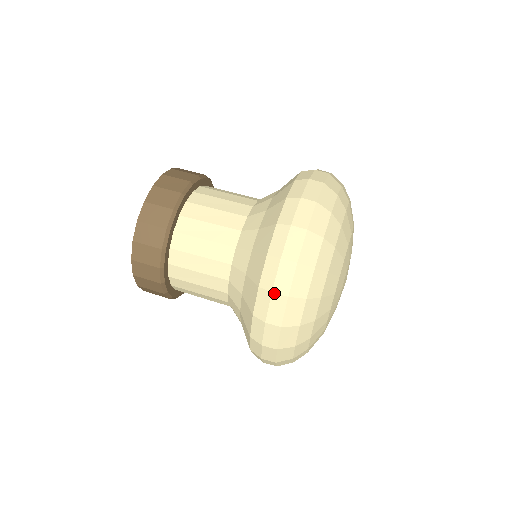
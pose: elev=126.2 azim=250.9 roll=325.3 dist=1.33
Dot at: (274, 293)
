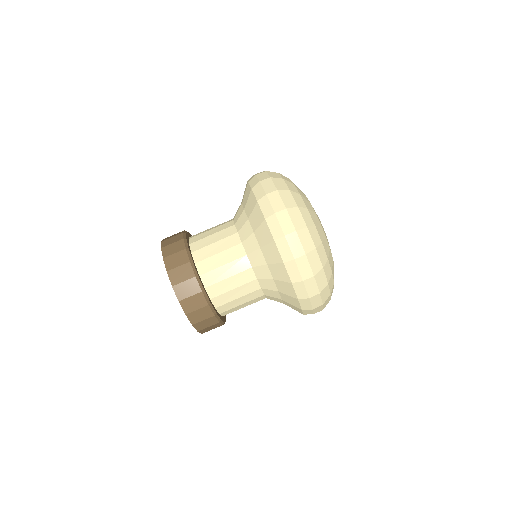
Dot at: occluded
